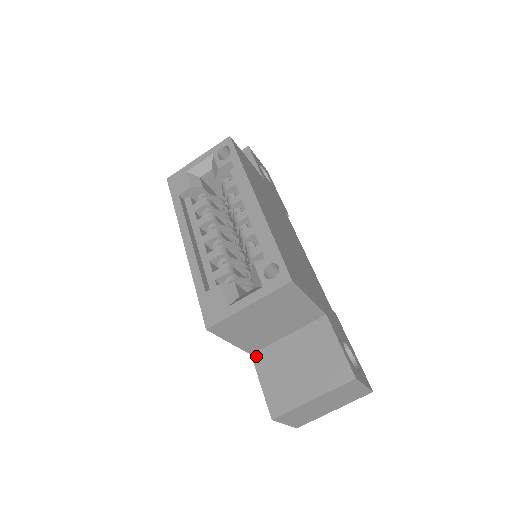
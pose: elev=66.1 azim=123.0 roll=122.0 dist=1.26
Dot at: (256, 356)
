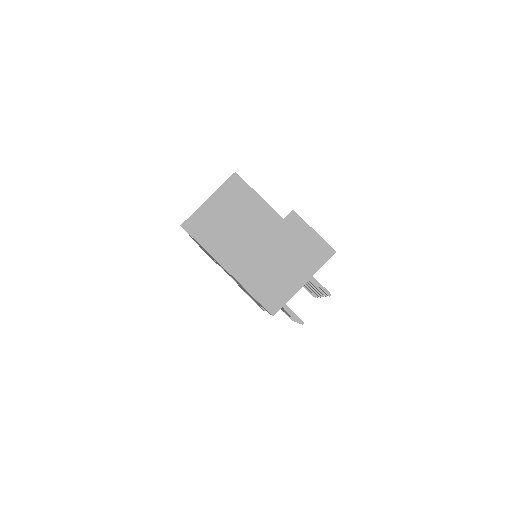
Dot at: occluded
